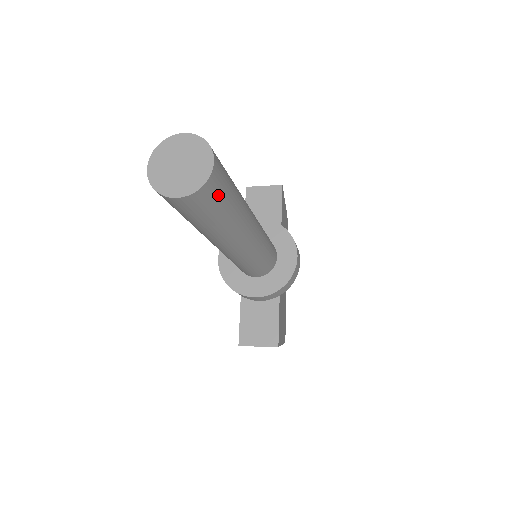
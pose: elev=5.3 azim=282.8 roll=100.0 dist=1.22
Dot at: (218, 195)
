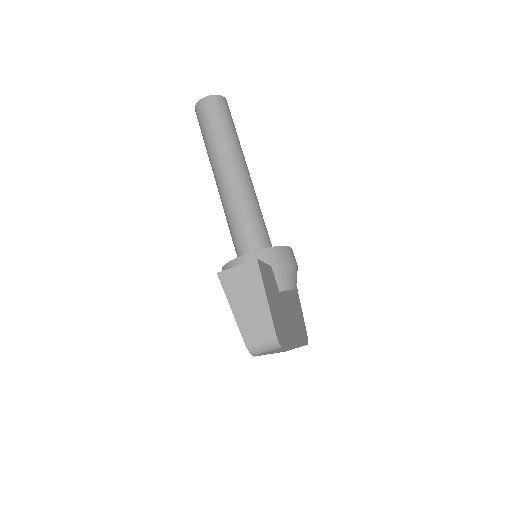
Dot at: (225, 110)
